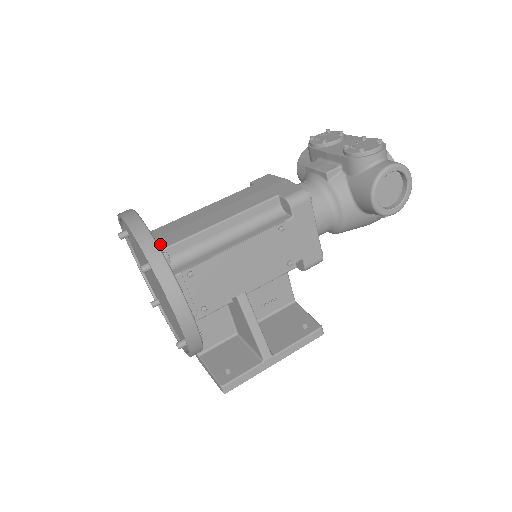
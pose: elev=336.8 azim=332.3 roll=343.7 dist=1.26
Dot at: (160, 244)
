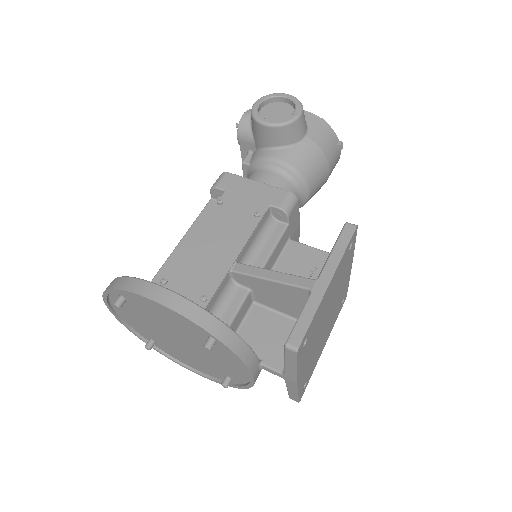
Dot at: occluded
